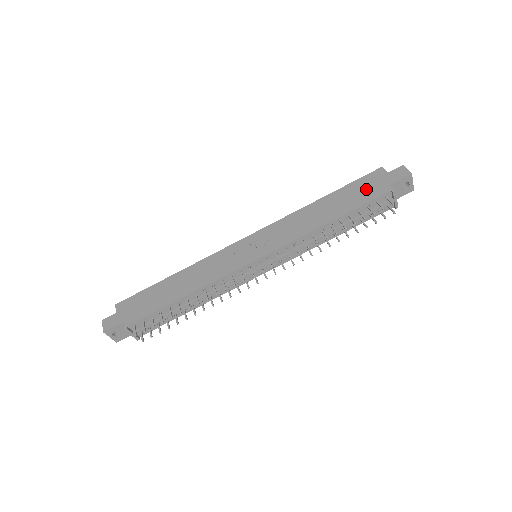
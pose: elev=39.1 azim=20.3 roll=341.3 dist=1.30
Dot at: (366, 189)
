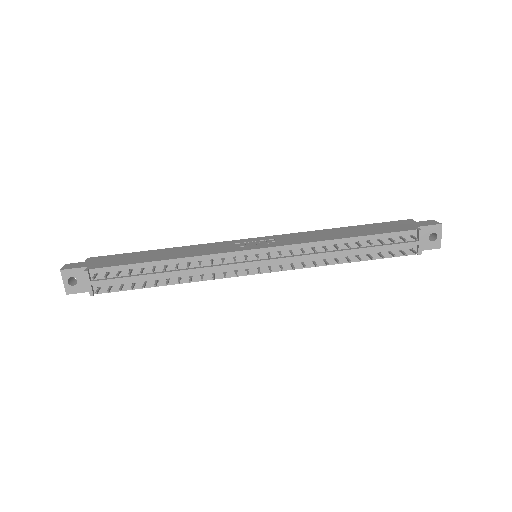
Dot at: (391, 227)
